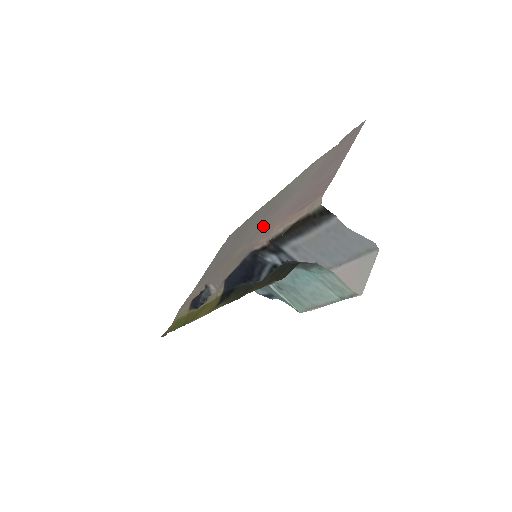
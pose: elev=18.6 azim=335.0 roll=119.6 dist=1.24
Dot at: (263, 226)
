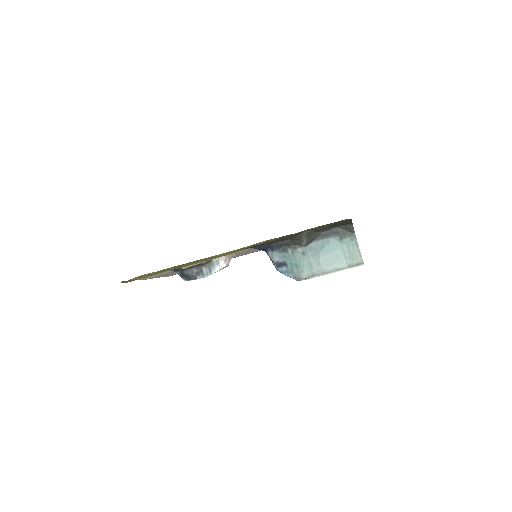
Dot at: occluded
